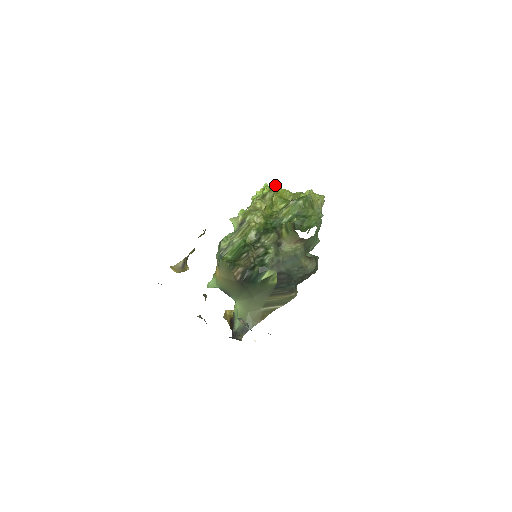
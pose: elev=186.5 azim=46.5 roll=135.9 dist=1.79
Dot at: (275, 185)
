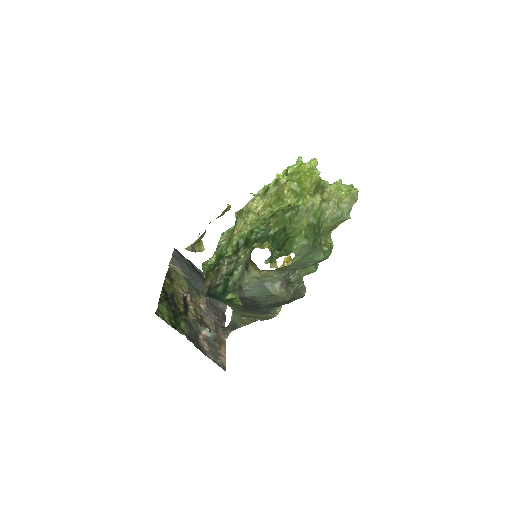
Dot at: (306, 163)
